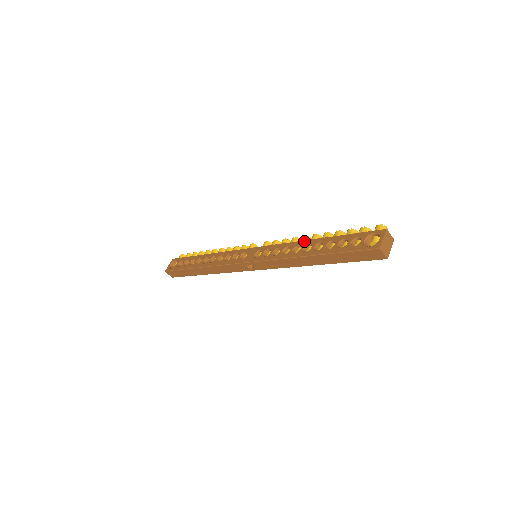
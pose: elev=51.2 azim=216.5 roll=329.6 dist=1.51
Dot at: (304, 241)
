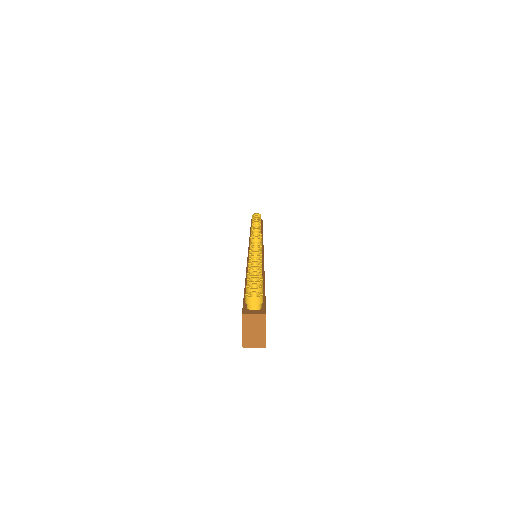
Dot at: occluded
